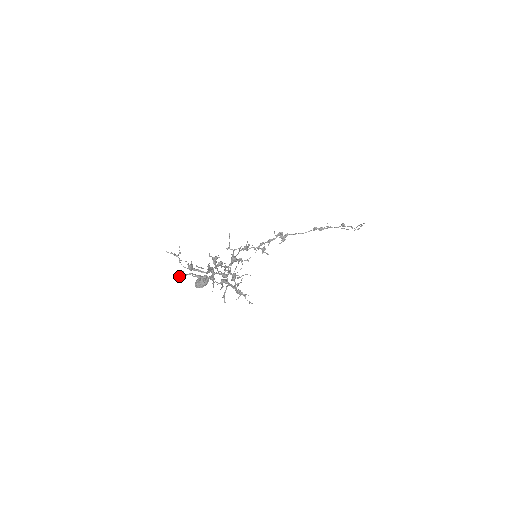
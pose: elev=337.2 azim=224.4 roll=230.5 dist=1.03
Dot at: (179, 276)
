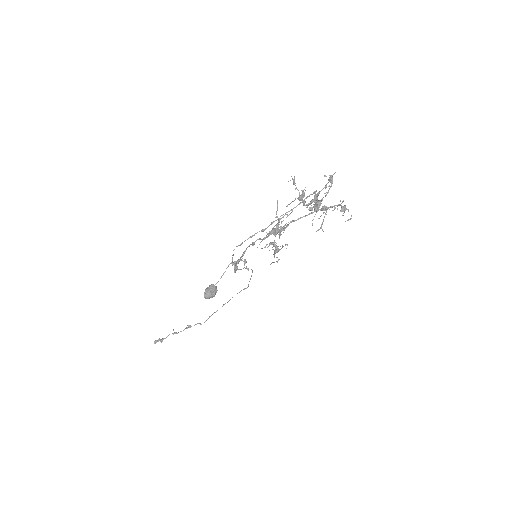
Dot at: (262, 229)
